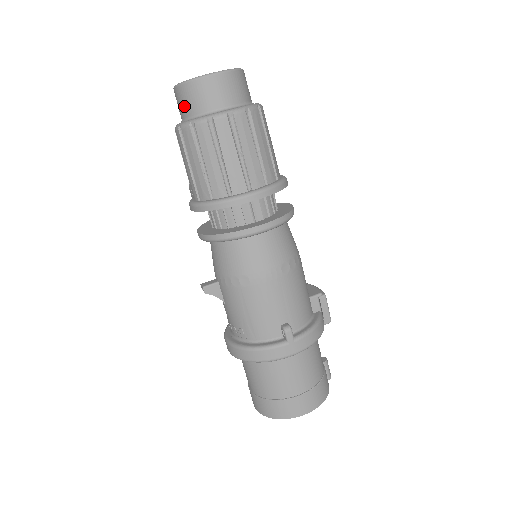
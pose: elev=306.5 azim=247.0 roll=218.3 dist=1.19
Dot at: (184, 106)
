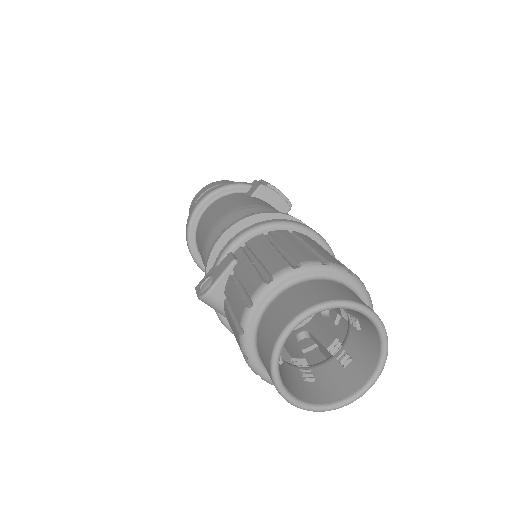
Dot at: occluded
